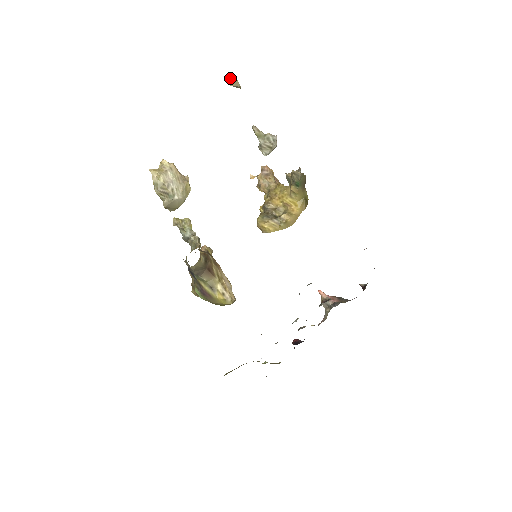
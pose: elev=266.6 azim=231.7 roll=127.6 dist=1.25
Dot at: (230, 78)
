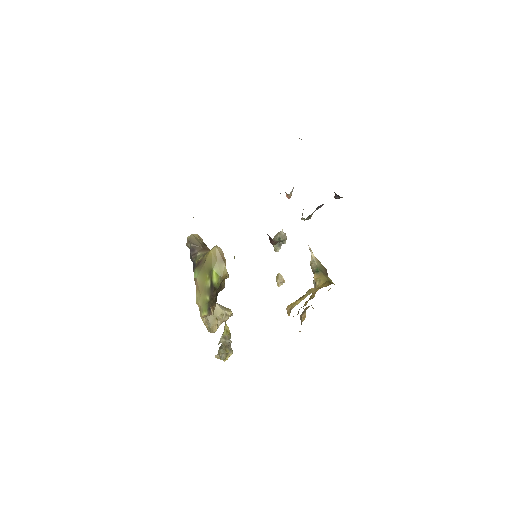
Dot at: (276, 278)
